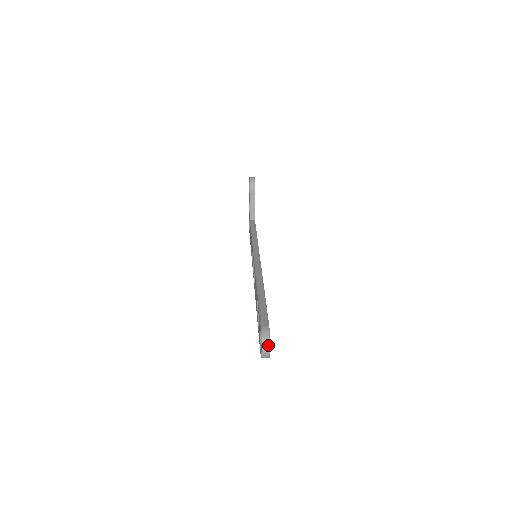
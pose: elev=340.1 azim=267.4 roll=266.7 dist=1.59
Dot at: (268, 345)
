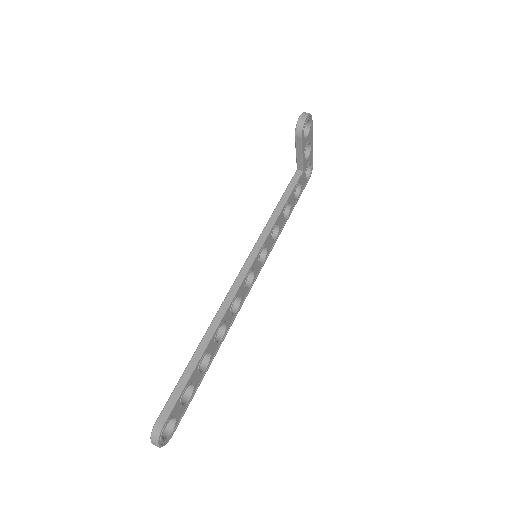
Dot at: (156, 444)
